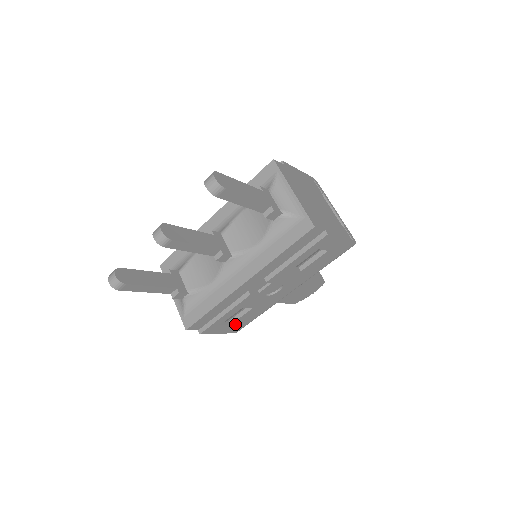
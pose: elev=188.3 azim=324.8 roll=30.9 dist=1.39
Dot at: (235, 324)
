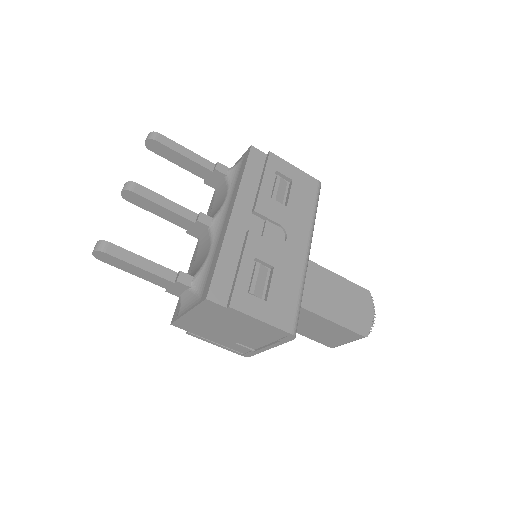
Dot at: (274, 304)
